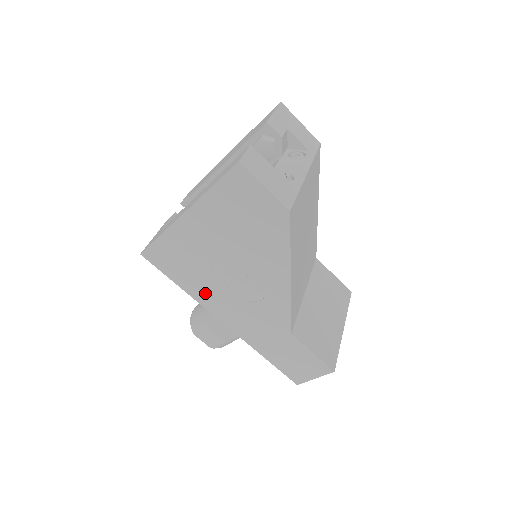
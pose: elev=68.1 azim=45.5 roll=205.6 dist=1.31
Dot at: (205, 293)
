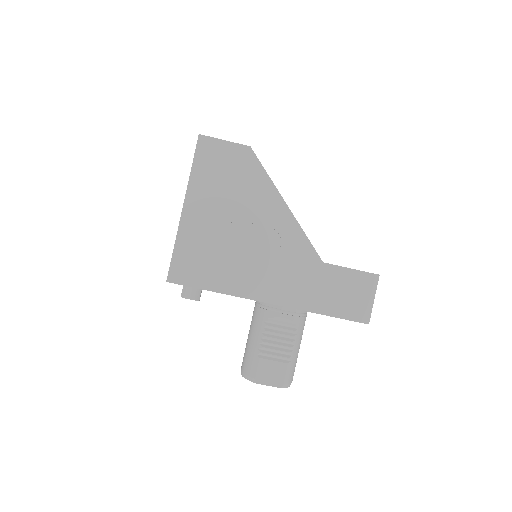
Dot at: (237, 279)
